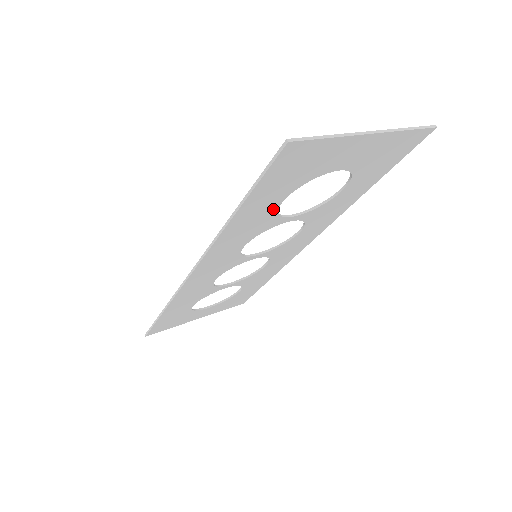
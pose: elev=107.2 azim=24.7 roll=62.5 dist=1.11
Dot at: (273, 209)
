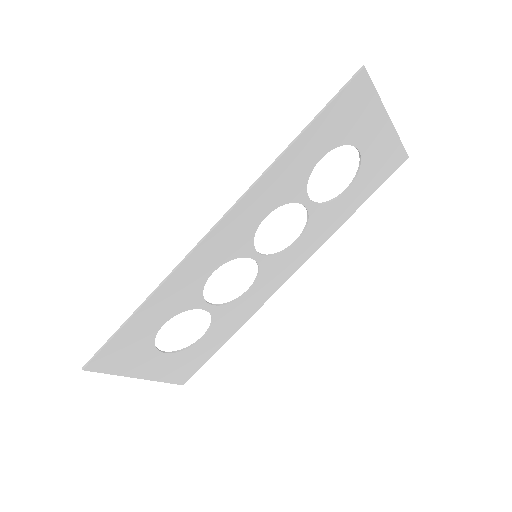
Dot at: (311, 166)
